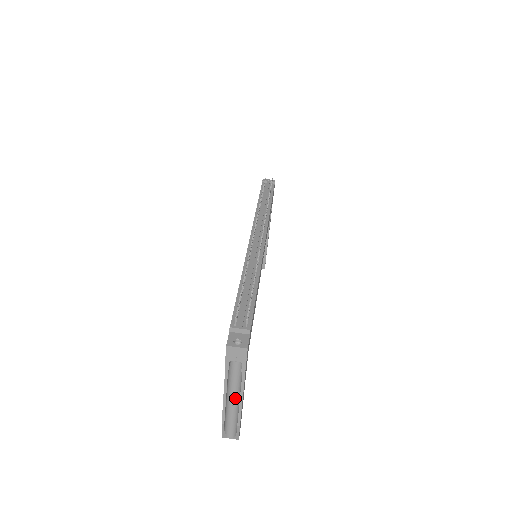
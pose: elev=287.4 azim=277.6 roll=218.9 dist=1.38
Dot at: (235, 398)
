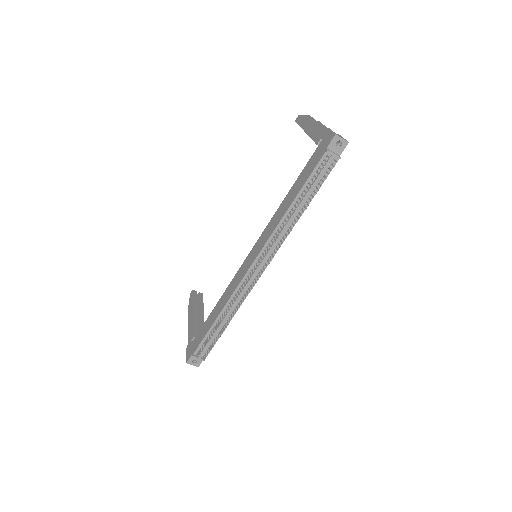
Dot at: occluded
